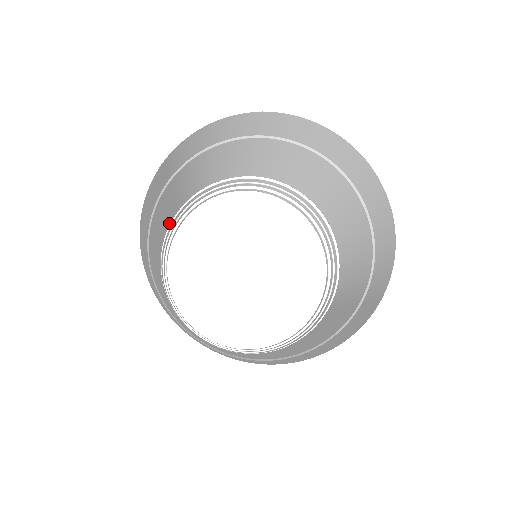
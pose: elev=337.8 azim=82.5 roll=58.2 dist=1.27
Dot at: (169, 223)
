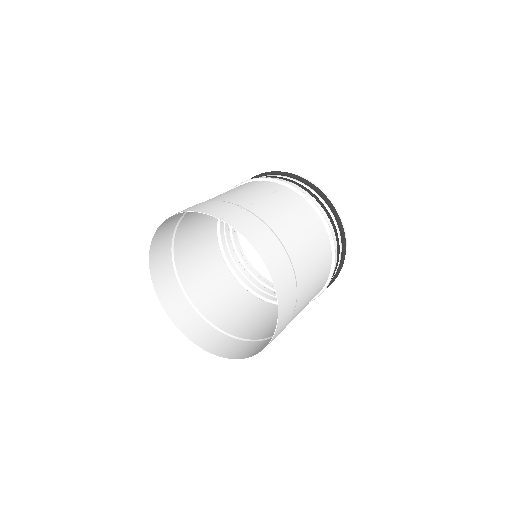
Dot at: occluded
